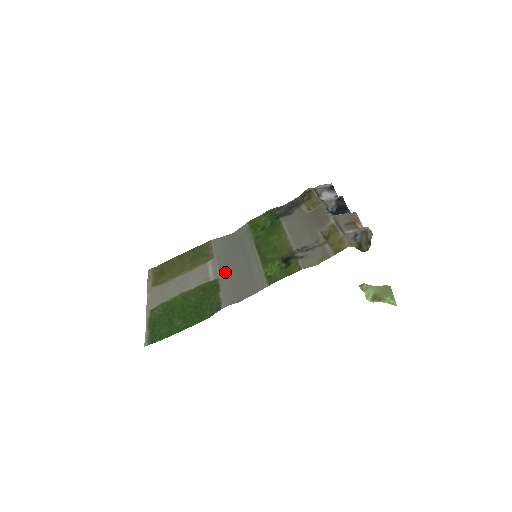
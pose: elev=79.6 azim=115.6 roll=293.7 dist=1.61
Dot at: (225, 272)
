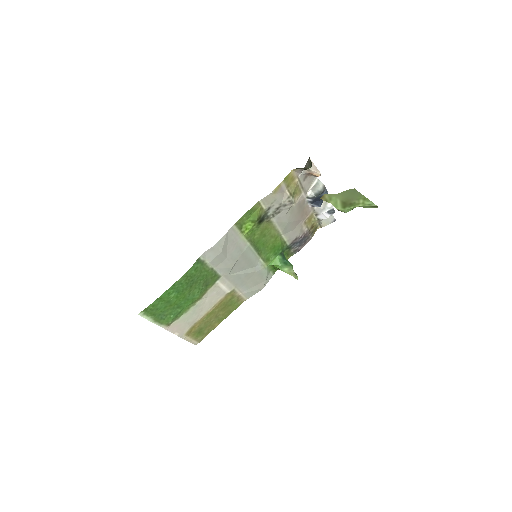
Dot at: (228, 273)
